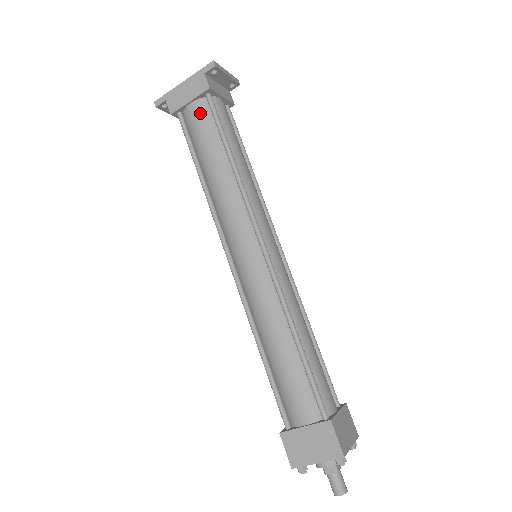
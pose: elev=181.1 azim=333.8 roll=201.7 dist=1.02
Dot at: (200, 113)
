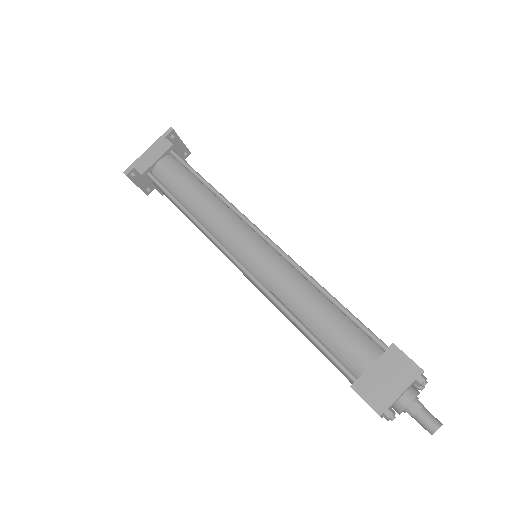
Dot at: (169, 165)
